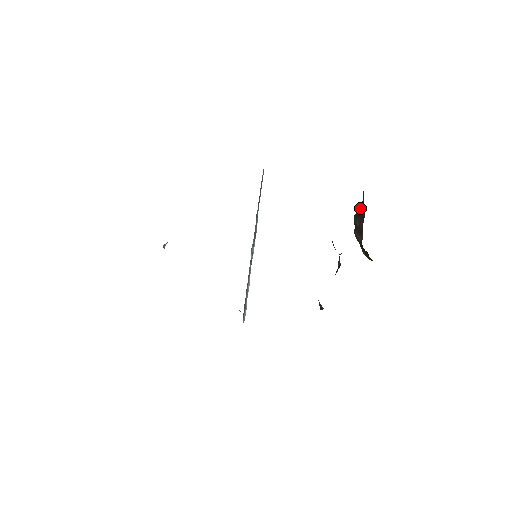
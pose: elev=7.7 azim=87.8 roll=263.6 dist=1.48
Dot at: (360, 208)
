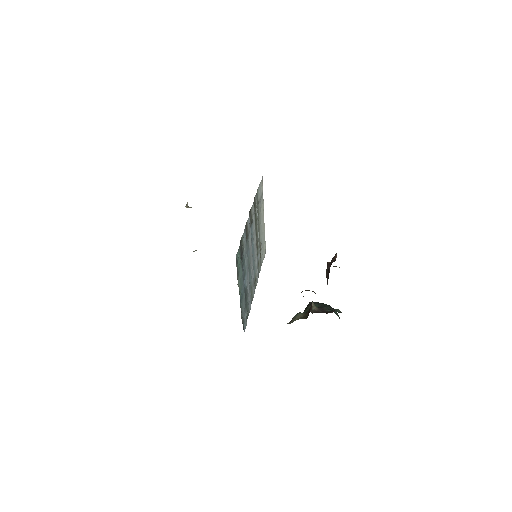
Dot at: occluded
